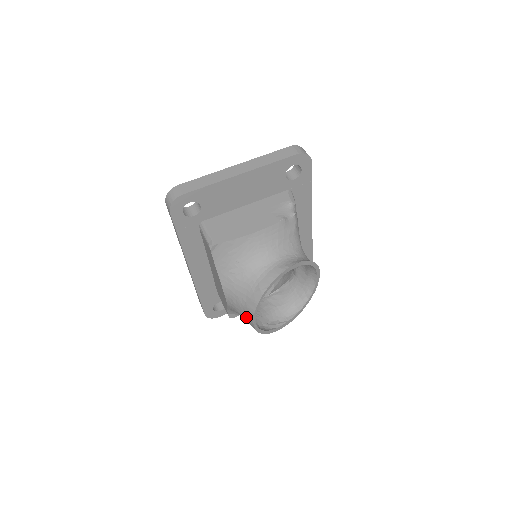
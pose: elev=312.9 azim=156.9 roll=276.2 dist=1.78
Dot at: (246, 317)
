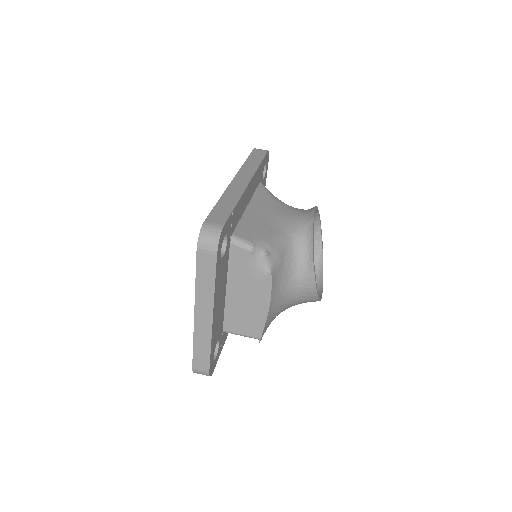
Dot at: occluded
